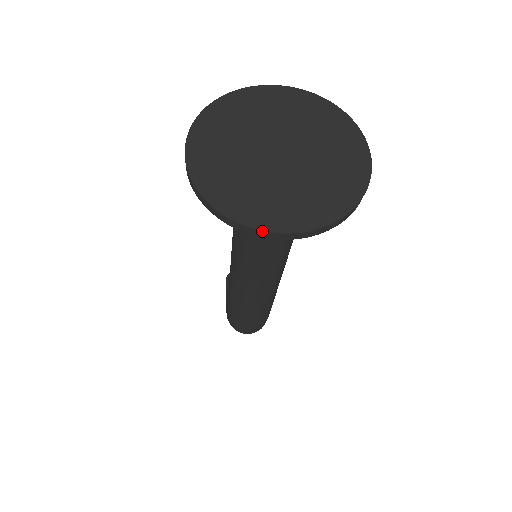
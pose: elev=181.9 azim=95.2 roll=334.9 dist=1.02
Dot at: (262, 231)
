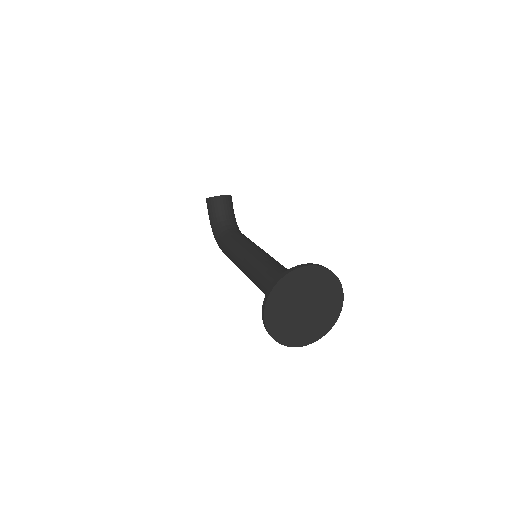
Dot at: occluded
